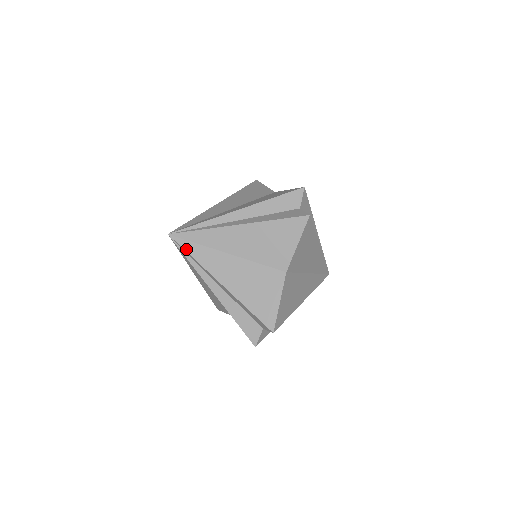
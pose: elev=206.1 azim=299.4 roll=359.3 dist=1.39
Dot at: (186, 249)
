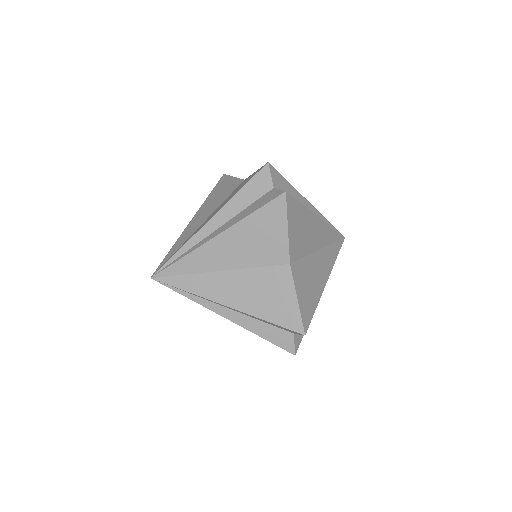
Dot at: (175, 285)
